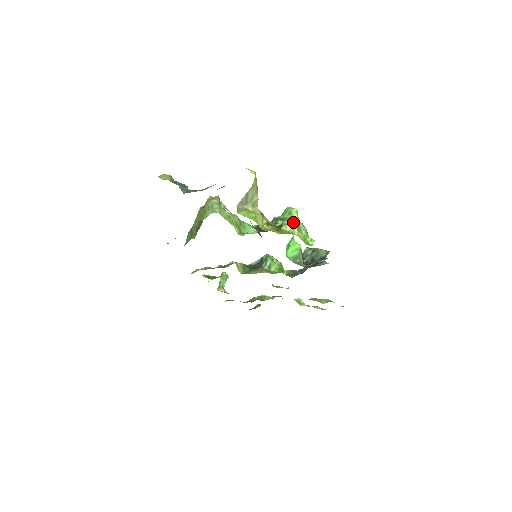
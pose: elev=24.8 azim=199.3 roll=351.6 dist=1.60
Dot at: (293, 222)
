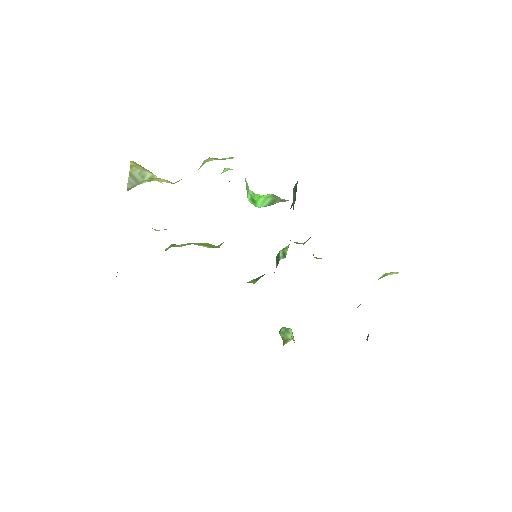
Dot at: (206, 160)
